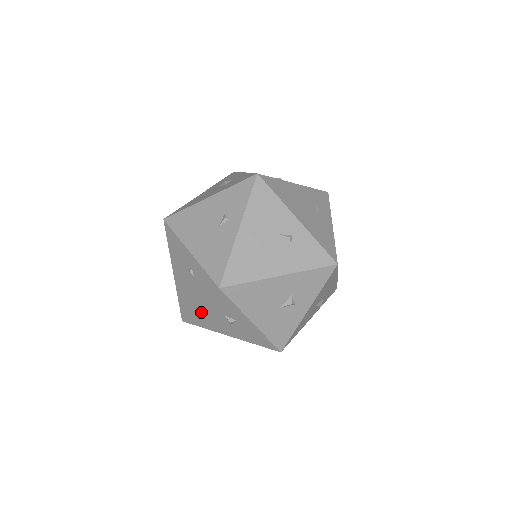
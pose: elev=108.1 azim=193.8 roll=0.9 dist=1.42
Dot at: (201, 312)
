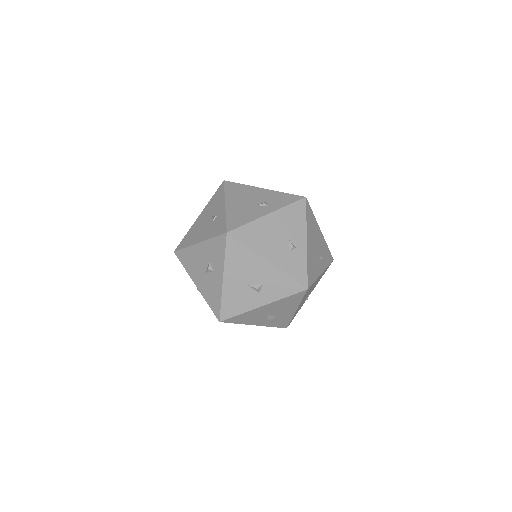
Dot at: (195, 249)
